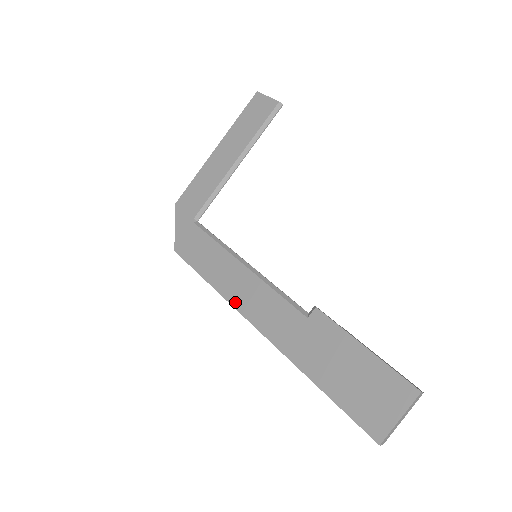
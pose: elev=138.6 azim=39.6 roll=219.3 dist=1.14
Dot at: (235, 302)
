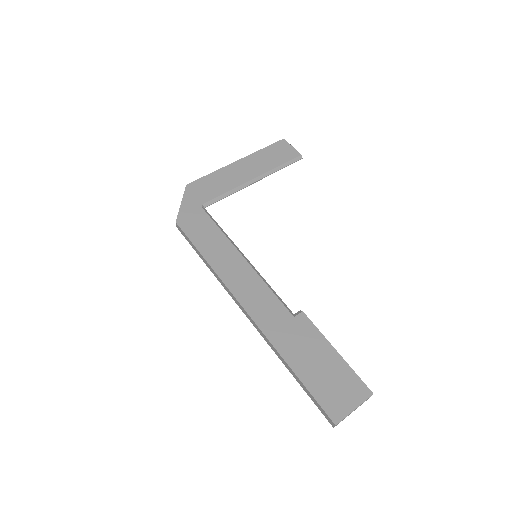
Dot at: (230, 284)
